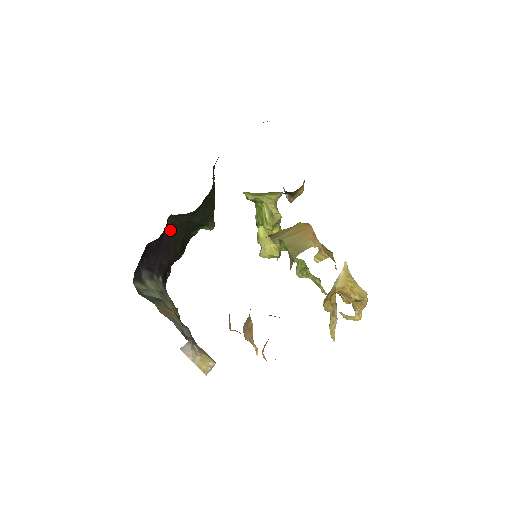
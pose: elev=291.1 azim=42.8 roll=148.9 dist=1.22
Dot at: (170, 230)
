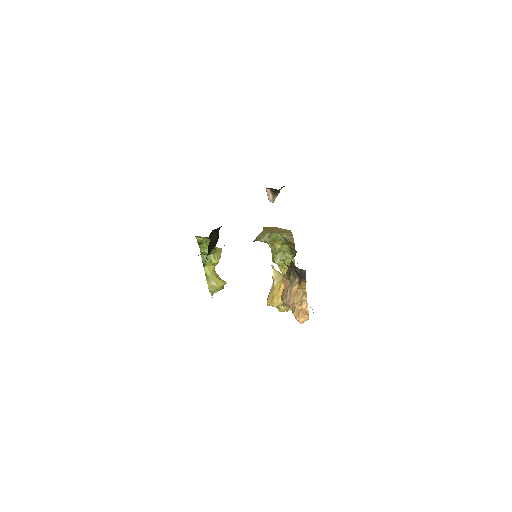
Dot at: occluded
